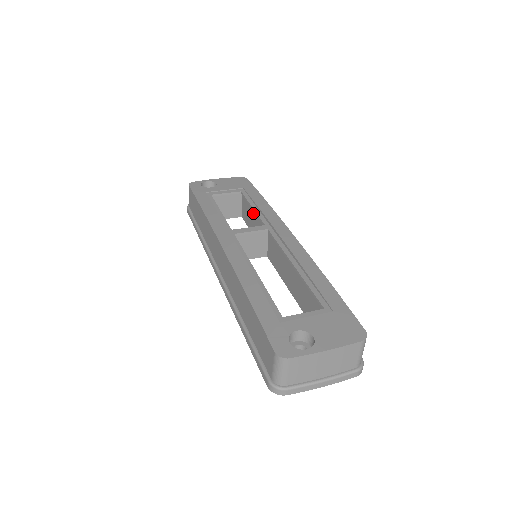
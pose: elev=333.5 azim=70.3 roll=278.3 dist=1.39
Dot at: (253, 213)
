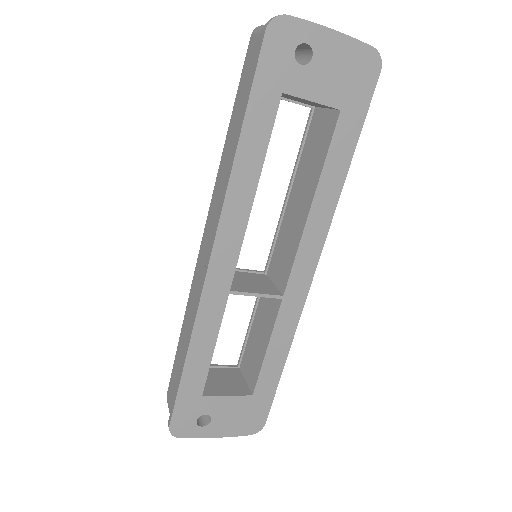
Dot at: (253, 330)
